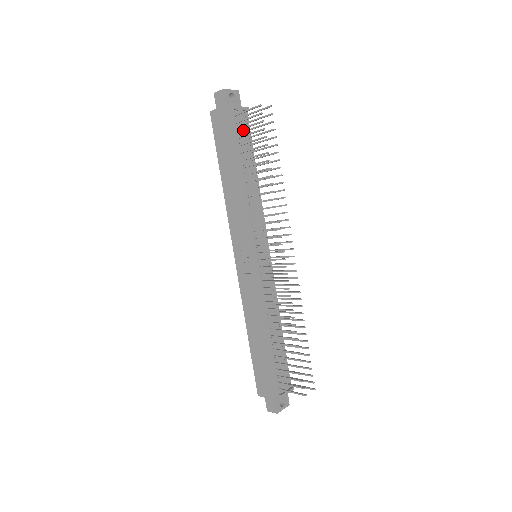
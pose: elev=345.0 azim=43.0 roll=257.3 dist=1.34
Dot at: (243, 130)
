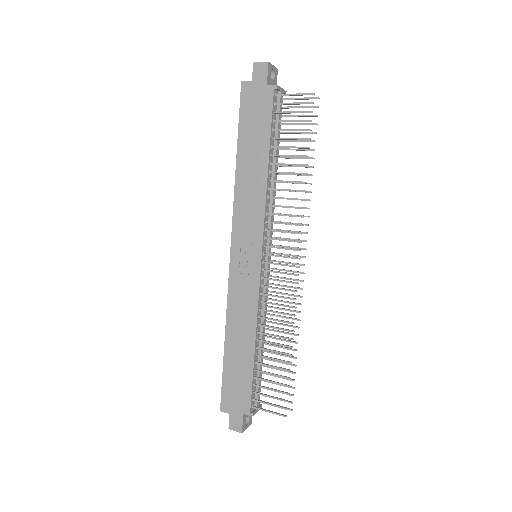
Dot at: (278, 114)
